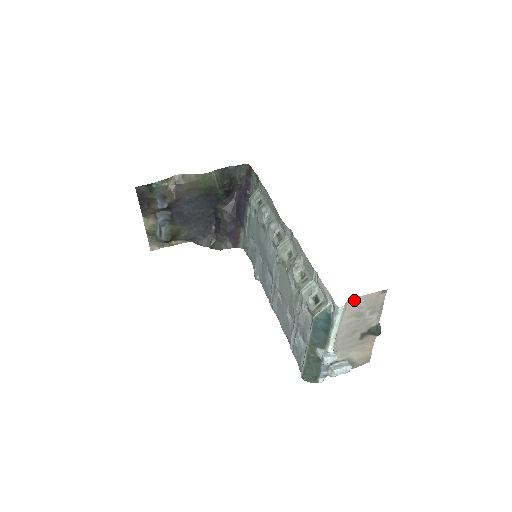
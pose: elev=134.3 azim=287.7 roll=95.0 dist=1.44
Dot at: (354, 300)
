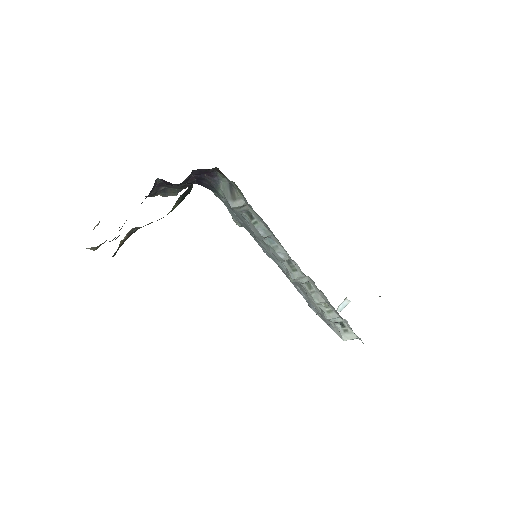
Dot at: occluded
